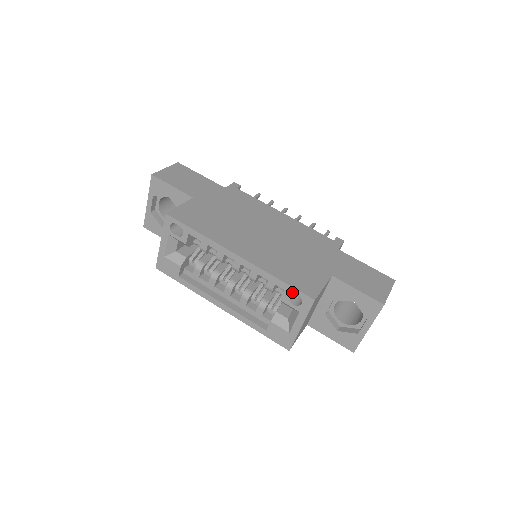
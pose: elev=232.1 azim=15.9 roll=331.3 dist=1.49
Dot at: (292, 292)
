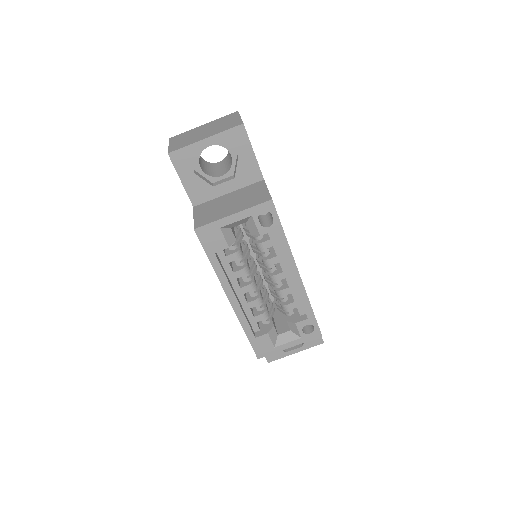
Dot at: (312, 323)
